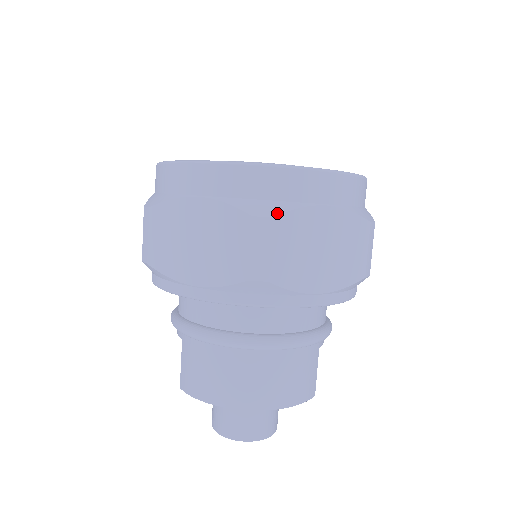
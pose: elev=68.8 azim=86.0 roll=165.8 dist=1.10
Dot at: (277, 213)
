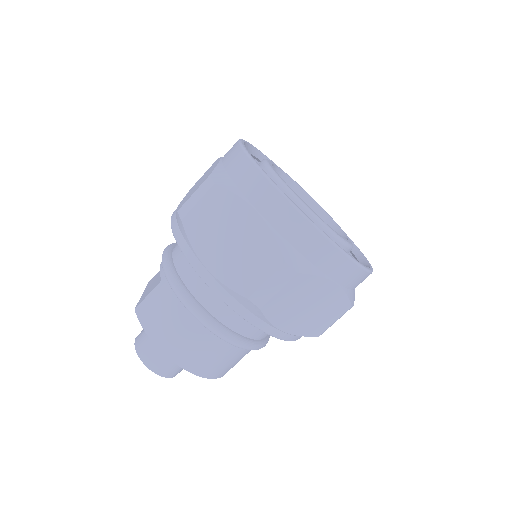
Dot at: (302, 271)
